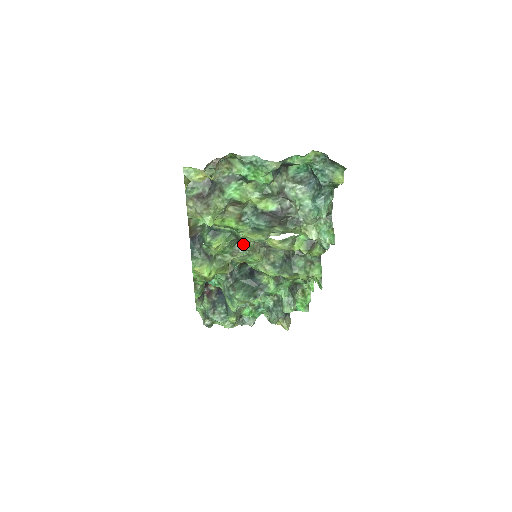
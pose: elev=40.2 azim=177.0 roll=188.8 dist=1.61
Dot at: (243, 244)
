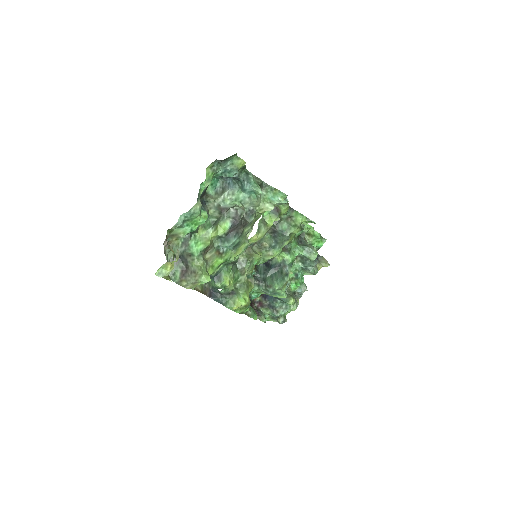
Dot at: (240, 261)
